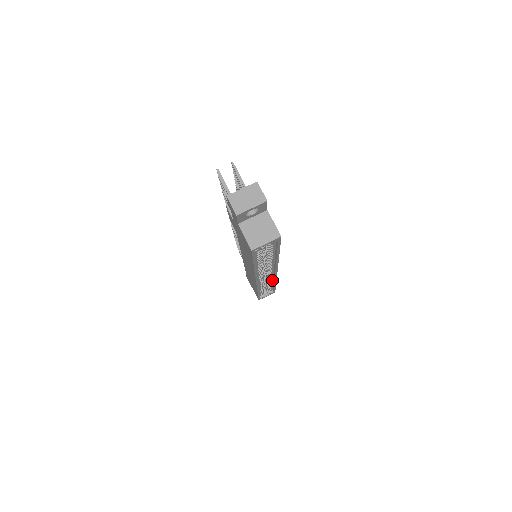
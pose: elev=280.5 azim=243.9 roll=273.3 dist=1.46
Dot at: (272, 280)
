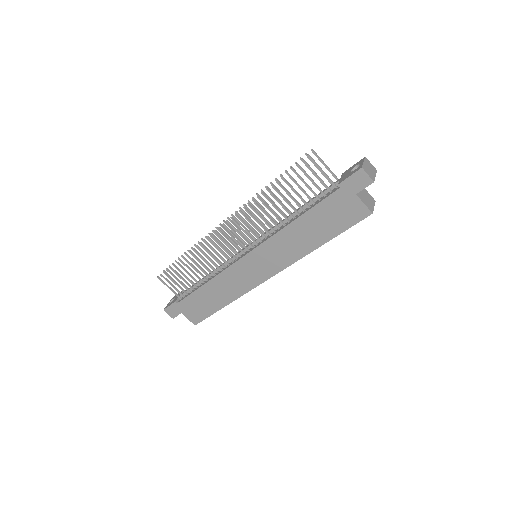
Dot at: occluded
